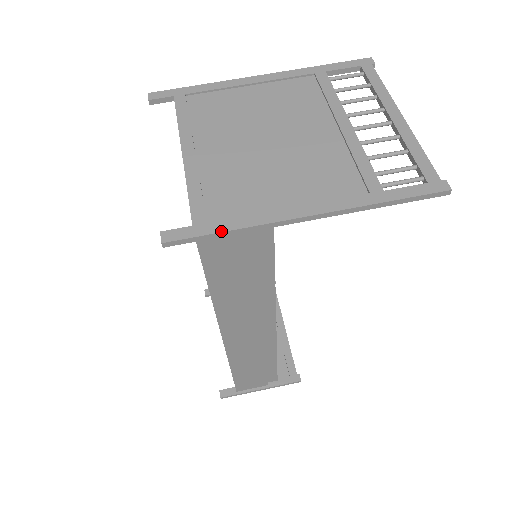
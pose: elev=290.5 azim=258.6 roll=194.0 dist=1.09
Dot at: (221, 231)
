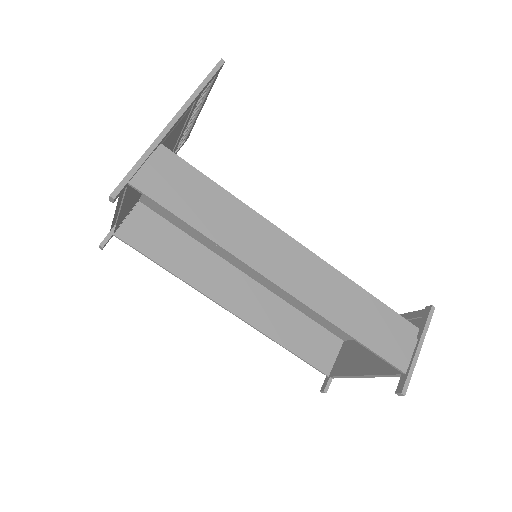
Dot at: (135, 164)
